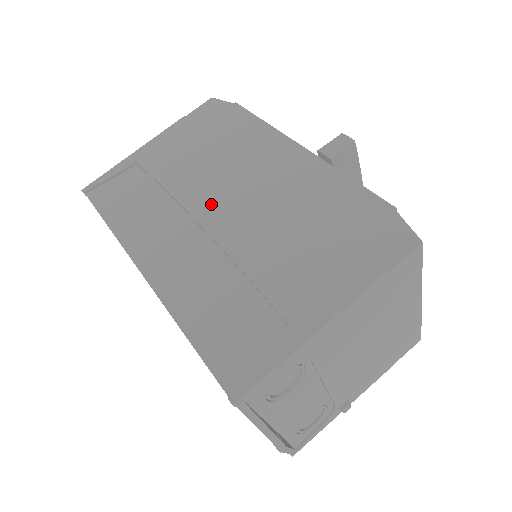
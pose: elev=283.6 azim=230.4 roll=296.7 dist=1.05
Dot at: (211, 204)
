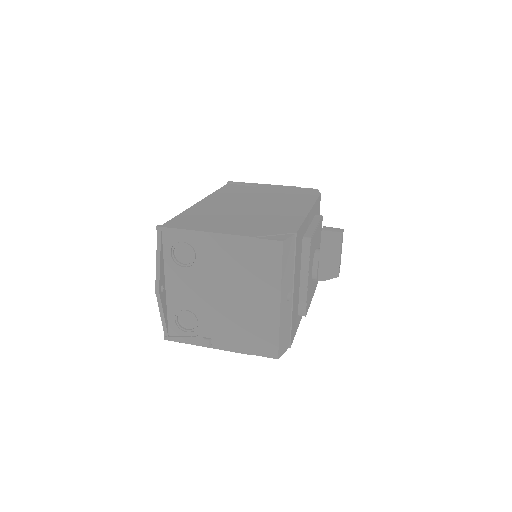
Dot at: (251, 202)
